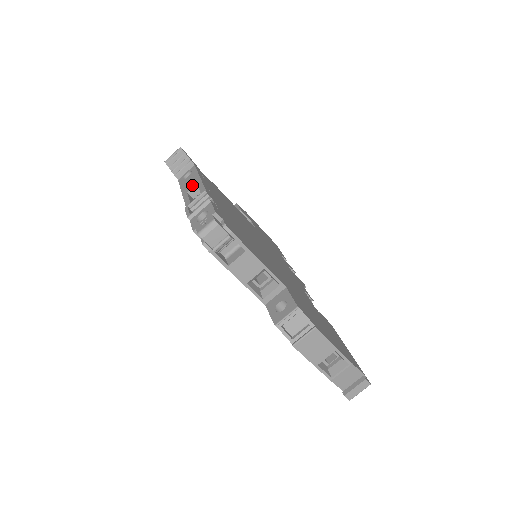
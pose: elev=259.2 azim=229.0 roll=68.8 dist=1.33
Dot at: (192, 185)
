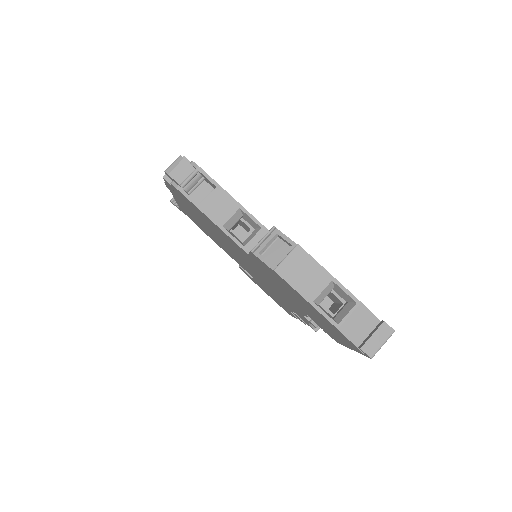
Dot at: occluded
